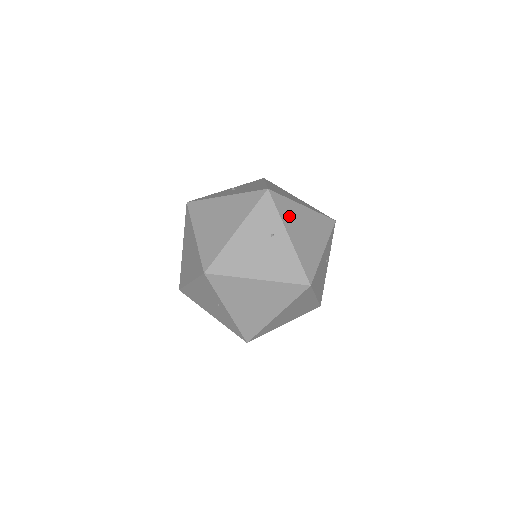
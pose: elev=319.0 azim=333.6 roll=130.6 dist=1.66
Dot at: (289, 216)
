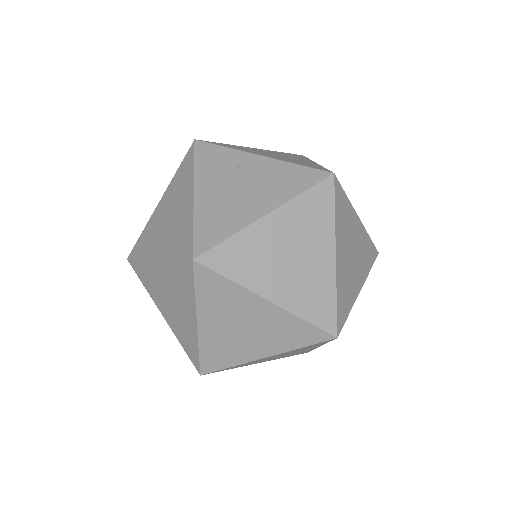
Dot at: (243, 149)
